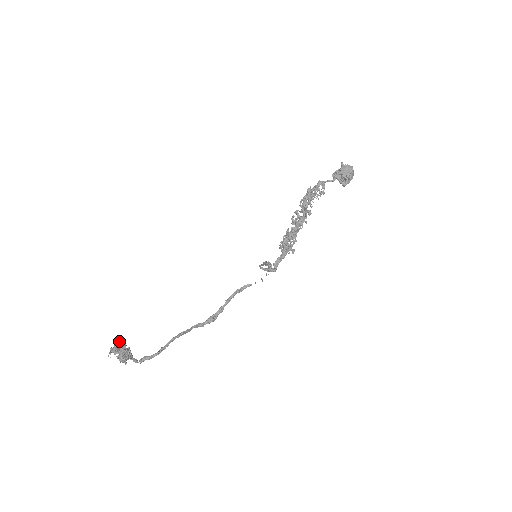
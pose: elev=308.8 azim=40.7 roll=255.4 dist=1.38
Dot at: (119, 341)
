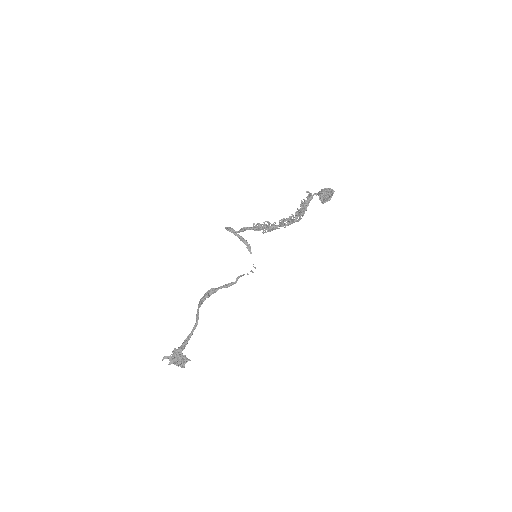
Dot at: occluded
